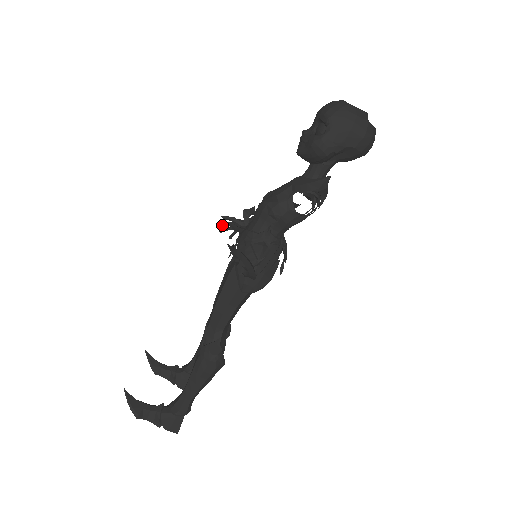
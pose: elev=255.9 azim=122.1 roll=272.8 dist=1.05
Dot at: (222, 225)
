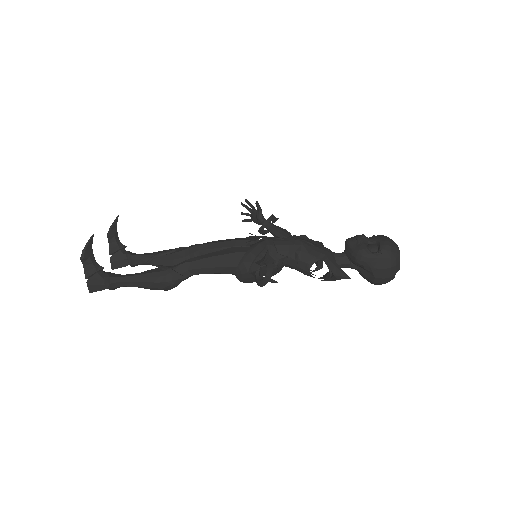
Dot at: (249, 203)
